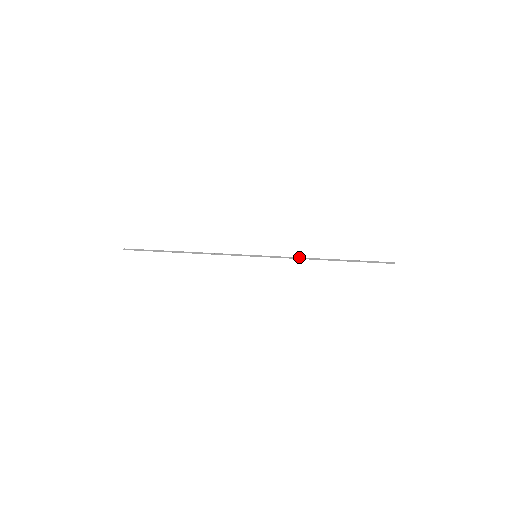
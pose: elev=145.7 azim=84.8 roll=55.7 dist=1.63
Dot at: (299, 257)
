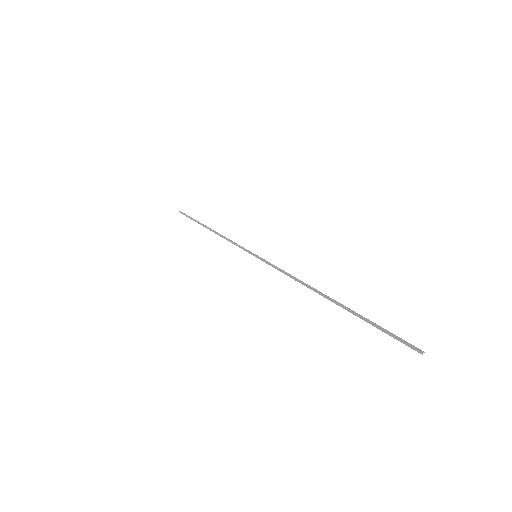
Dot at: occluded
